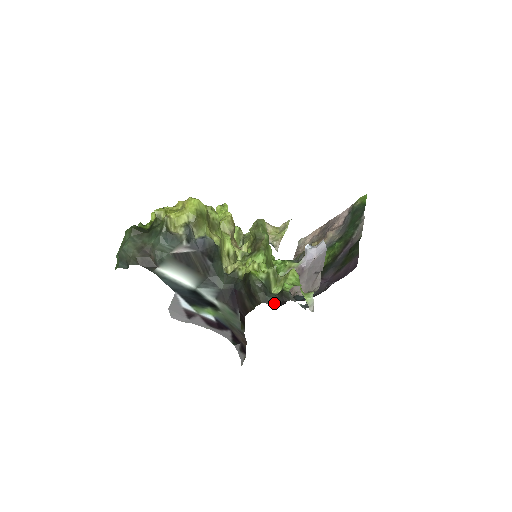
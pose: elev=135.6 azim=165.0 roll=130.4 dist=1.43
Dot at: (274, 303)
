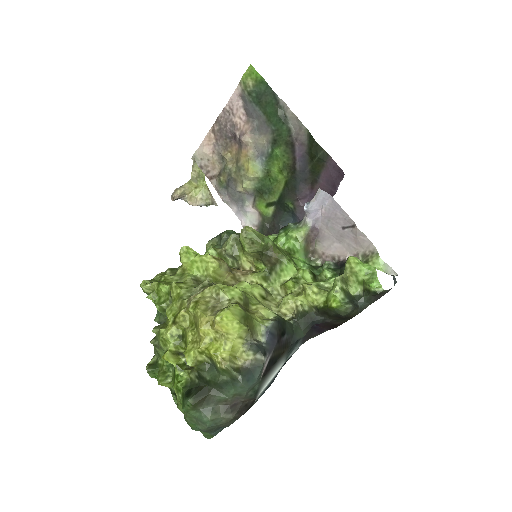
Dot at: occluded
